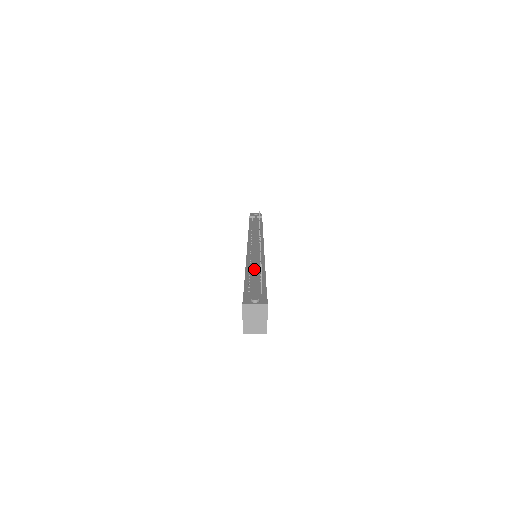
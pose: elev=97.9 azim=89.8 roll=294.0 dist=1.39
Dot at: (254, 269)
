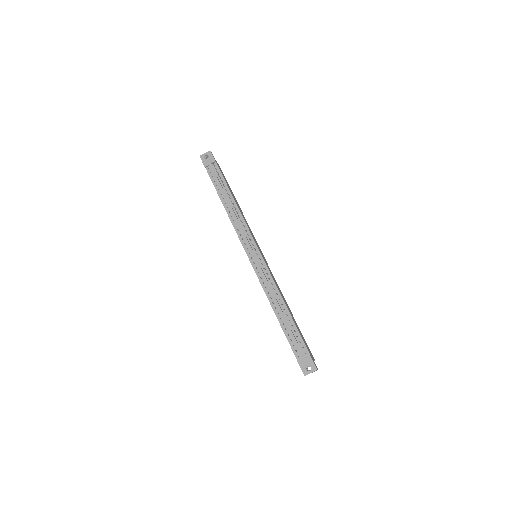
Dot at: (282, 316)
